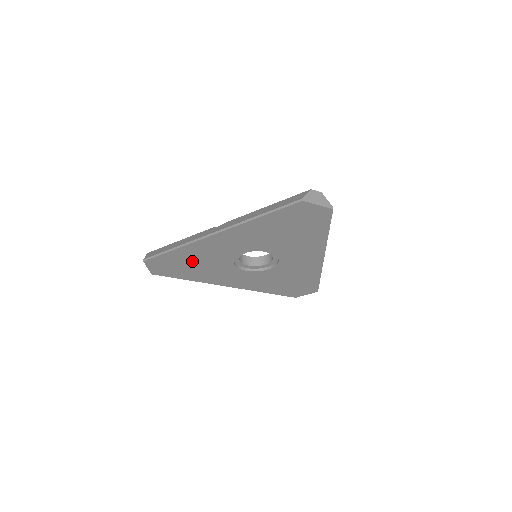
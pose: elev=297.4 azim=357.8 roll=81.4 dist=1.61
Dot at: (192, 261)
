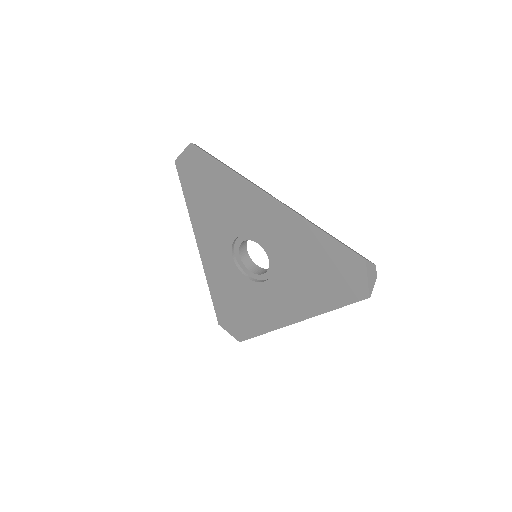
Dot at: (217, 194)
